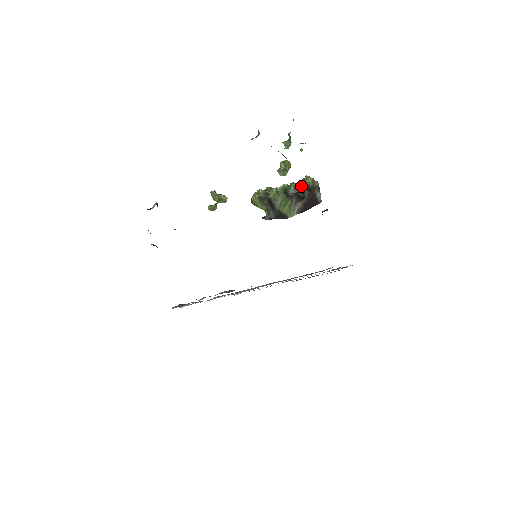
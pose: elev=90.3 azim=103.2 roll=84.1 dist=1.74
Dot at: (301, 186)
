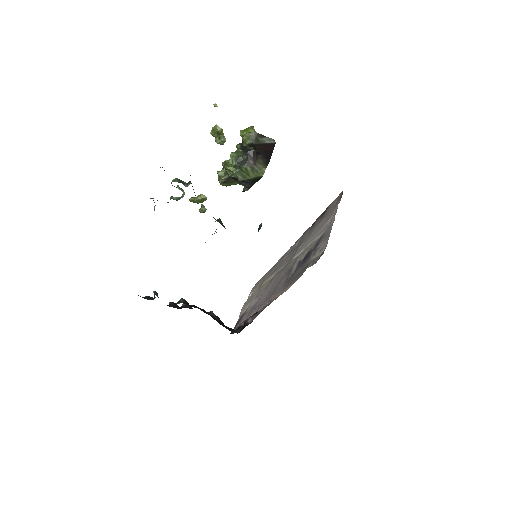
Dot at: occluded
